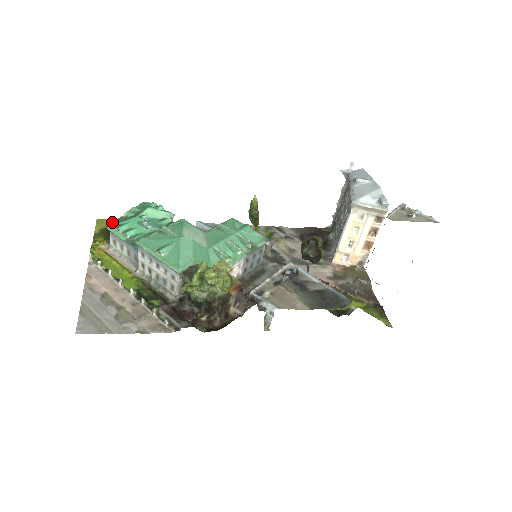
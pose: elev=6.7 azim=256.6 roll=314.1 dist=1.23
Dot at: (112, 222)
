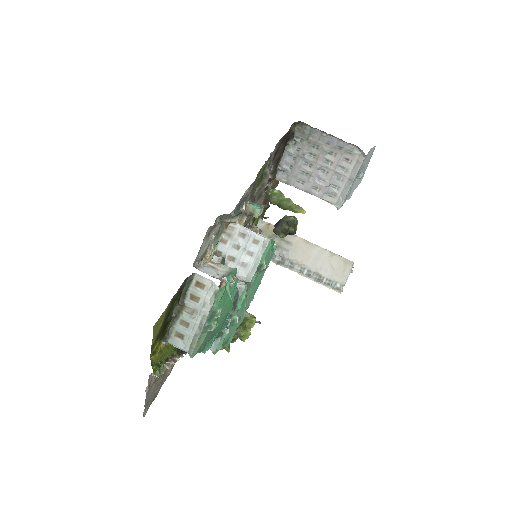
Dot at: (167, 311)
